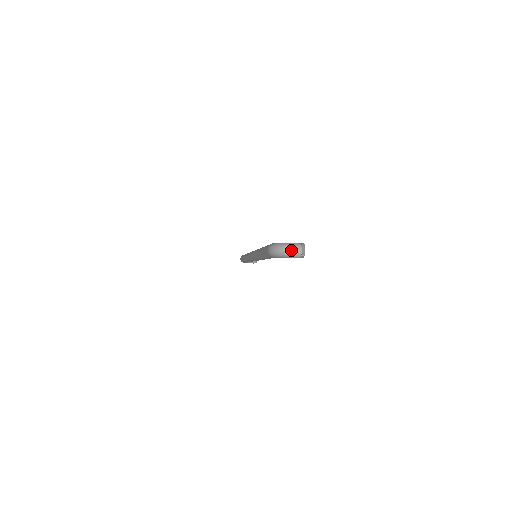
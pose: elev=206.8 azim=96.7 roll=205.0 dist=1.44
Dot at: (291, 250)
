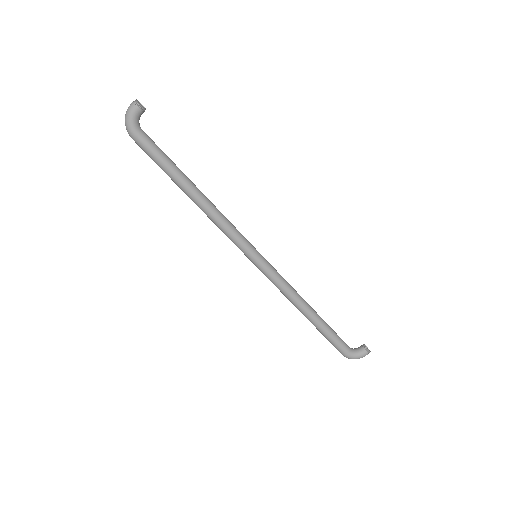
Dot at: (128, 109)
